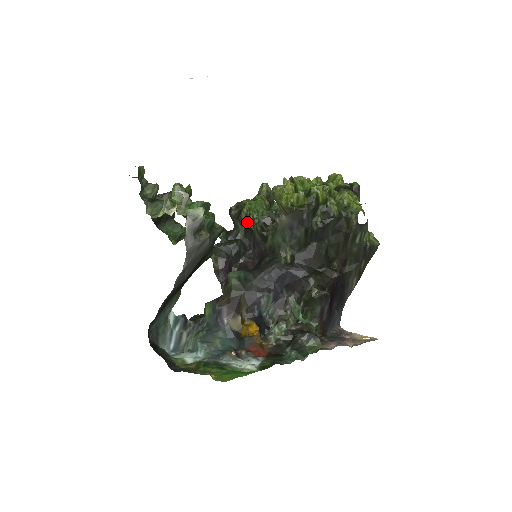
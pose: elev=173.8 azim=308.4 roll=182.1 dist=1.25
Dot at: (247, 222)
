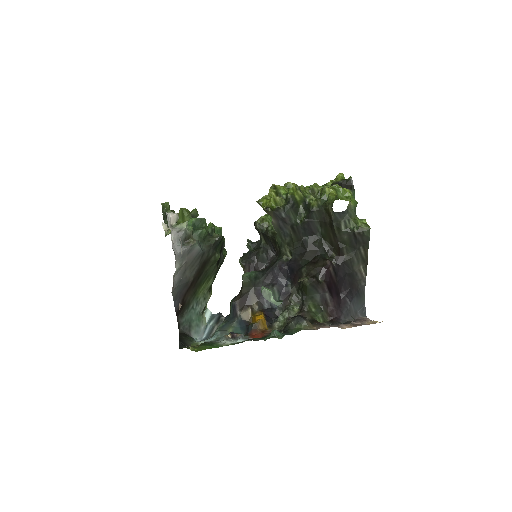
Dot at: (262, 231)
